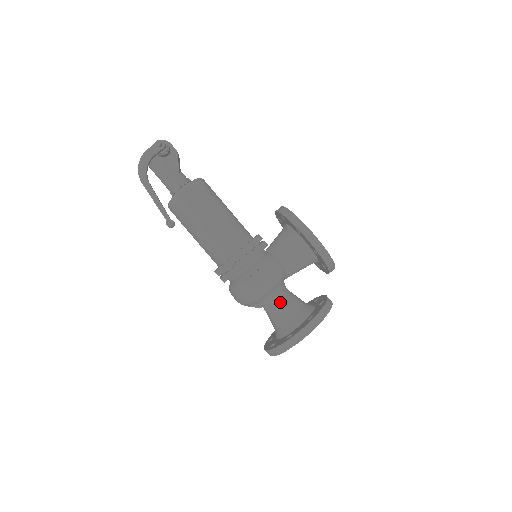
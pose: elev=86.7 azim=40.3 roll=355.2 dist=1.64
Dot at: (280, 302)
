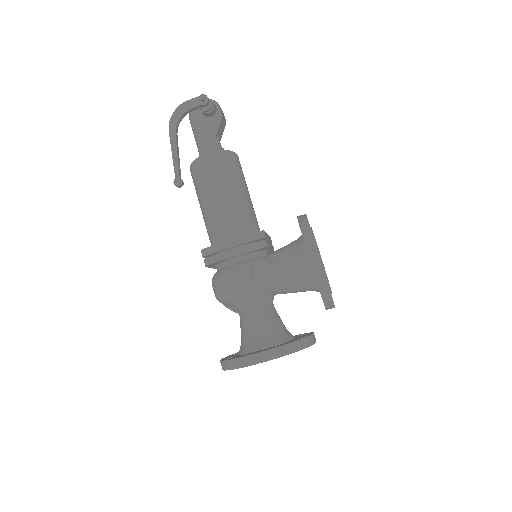
Dot at: (256, 315)
